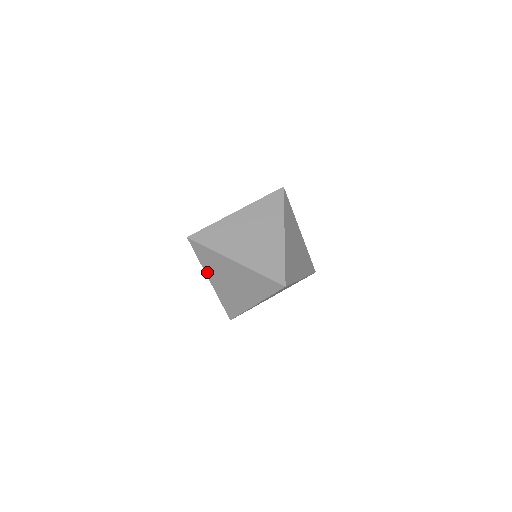
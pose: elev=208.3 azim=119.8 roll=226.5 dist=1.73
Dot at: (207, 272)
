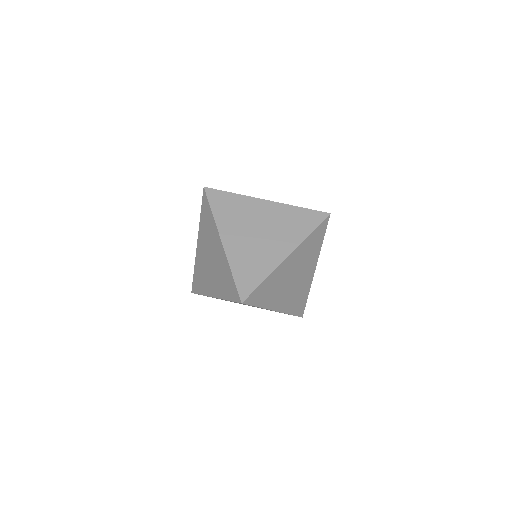
Dot at: occluded
